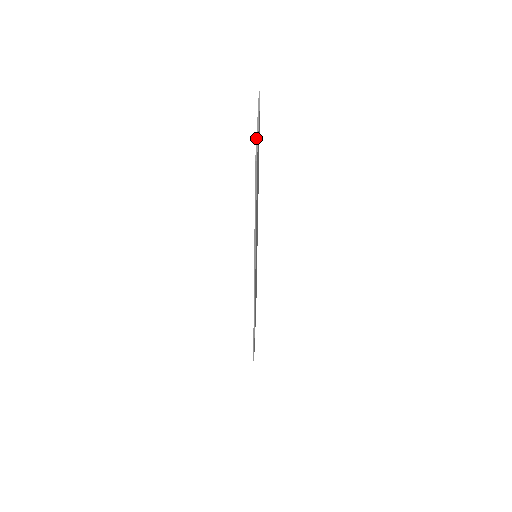
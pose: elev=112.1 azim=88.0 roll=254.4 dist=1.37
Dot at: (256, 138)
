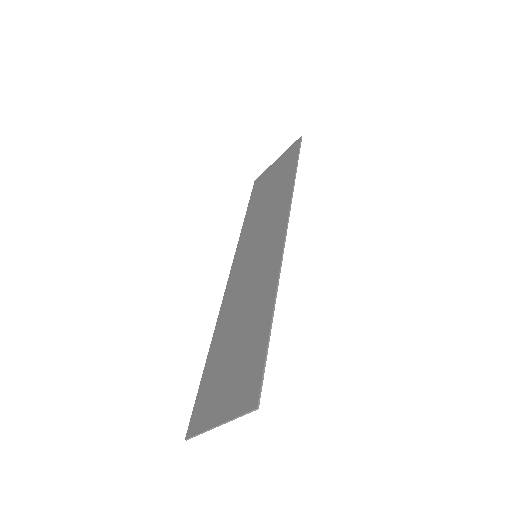
Dot at: (203, 432)
